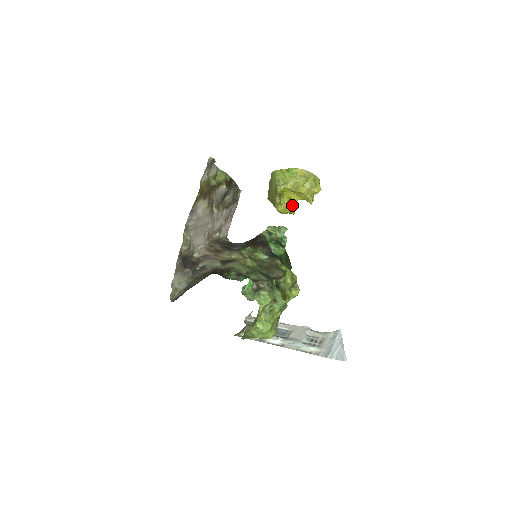
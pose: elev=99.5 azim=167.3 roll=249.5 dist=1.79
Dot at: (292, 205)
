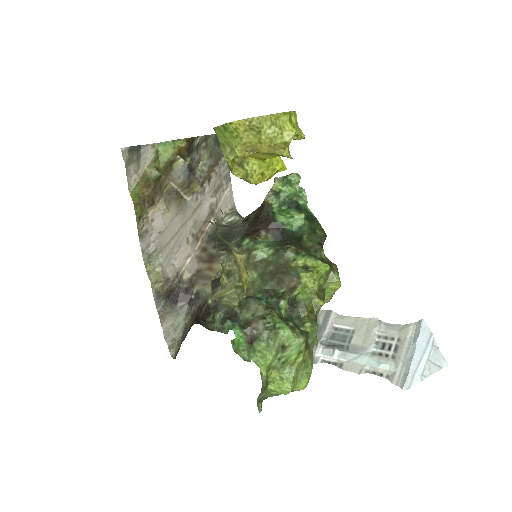
Dot at: (272, 162)
